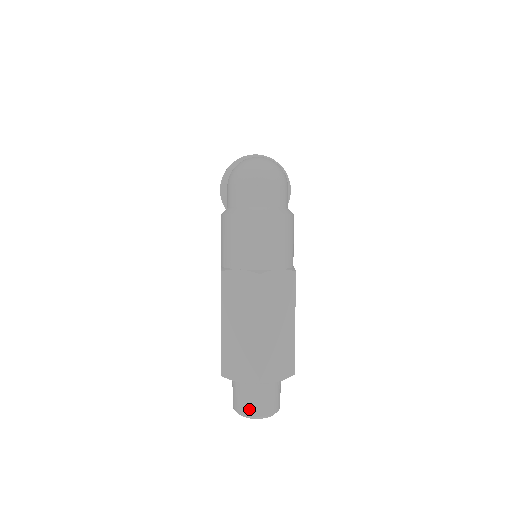
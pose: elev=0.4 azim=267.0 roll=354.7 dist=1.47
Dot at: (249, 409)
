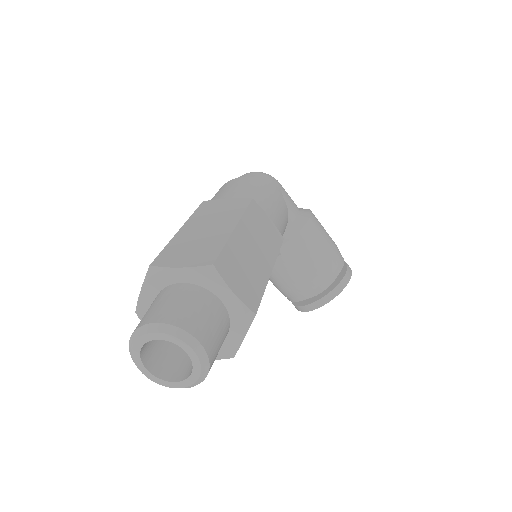
Dot at: (137, 326)
